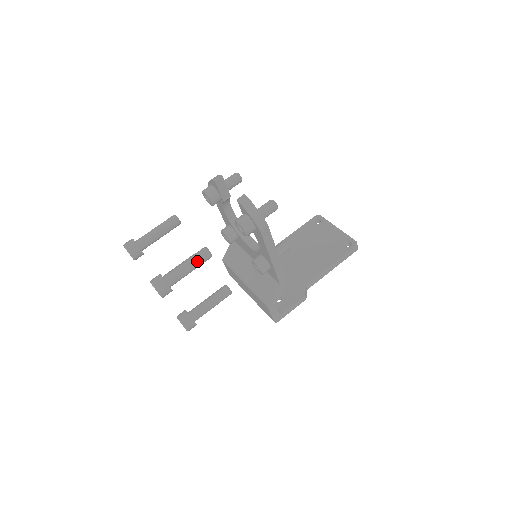
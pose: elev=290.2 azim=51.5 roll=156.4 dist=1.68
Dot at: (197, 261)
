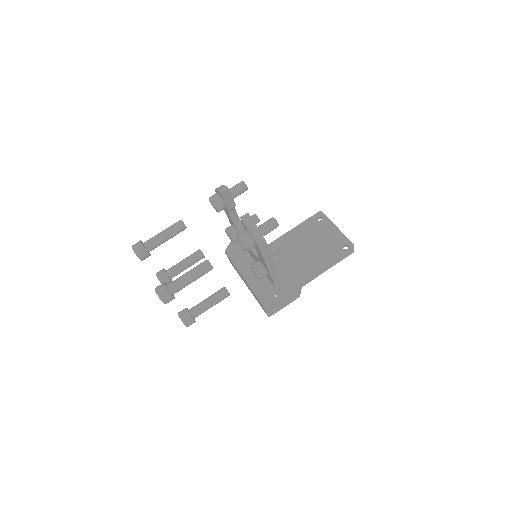
Dot at: (199, 273)
